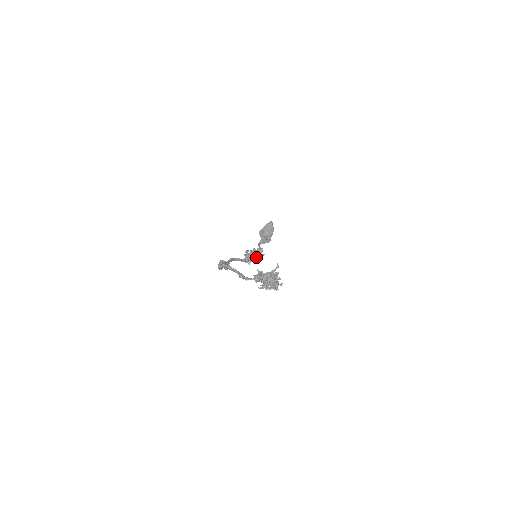
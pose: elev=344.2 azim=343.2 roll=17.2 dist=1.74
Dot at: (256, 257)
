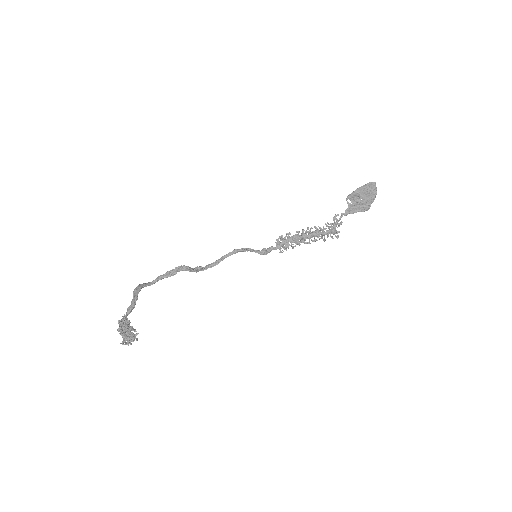
Dot at: (317, 237)
